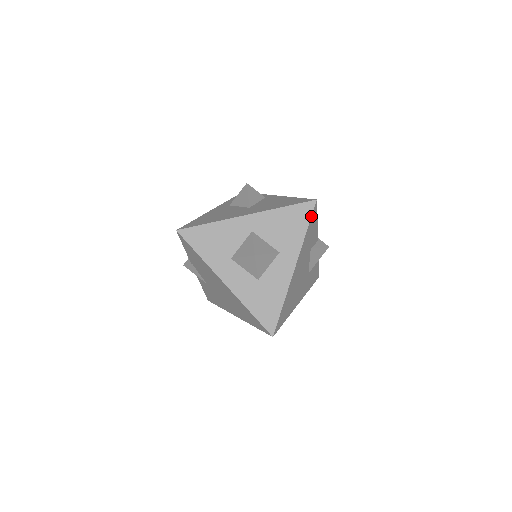
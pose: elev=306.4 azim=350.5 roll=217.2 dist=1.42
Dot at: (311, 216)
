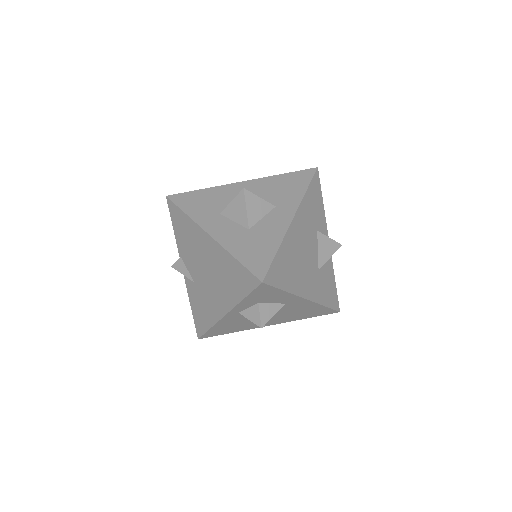
Dot at: (312, 178)
